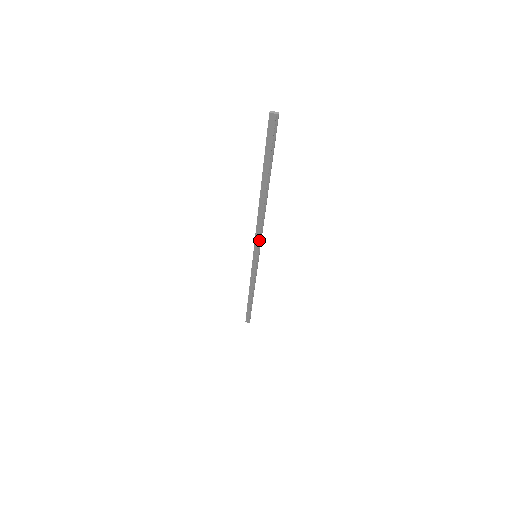
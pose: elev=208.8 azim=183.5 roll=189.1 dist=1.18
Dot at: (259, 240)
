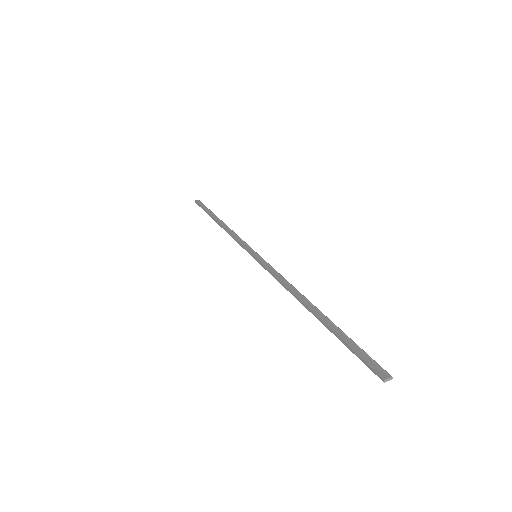
Dot at: (272, 271)
